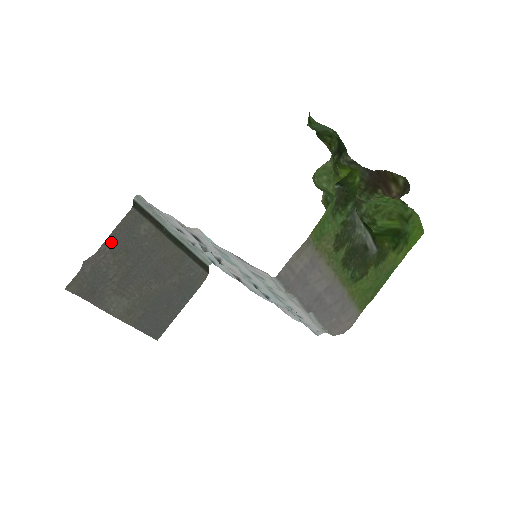
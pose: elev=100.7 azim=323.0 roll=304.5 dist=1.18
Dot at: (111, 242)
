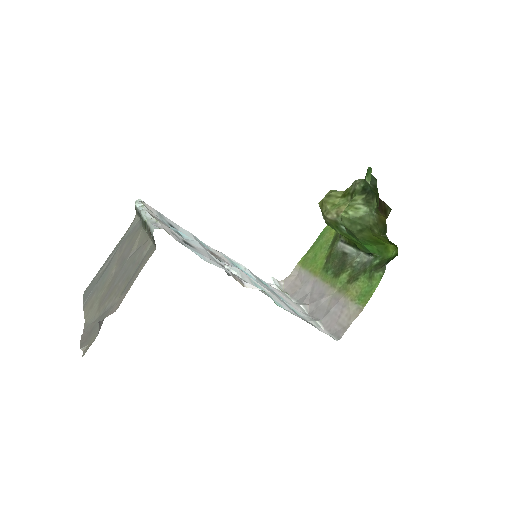
Dot at: (127, 289)
